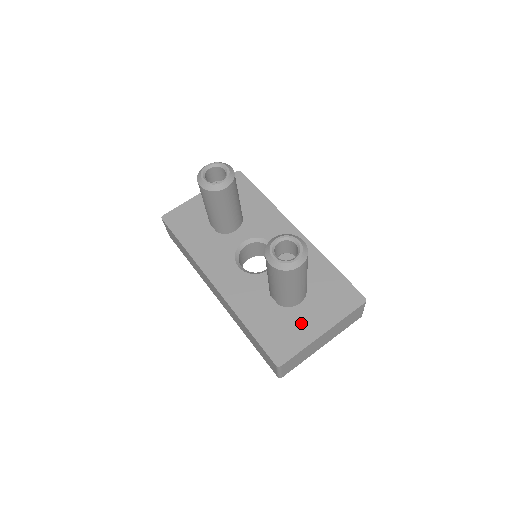
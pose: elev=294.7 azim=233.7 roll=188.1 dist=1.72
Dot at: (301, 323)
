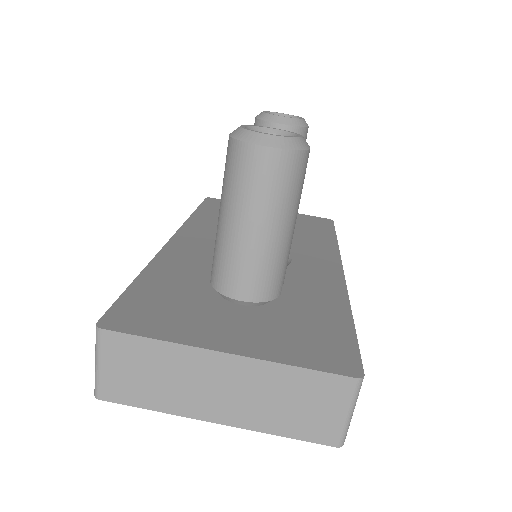
Dot at: (211, 320)
